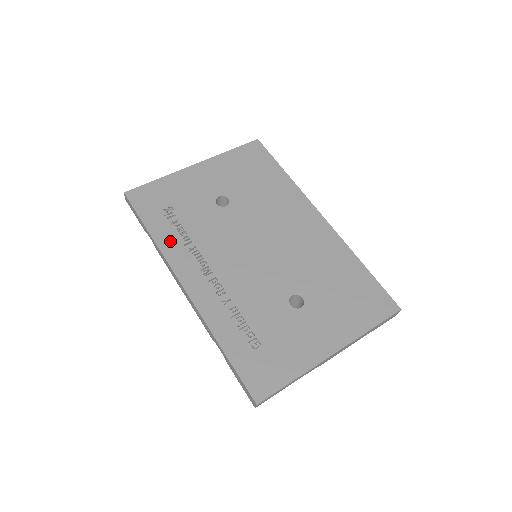
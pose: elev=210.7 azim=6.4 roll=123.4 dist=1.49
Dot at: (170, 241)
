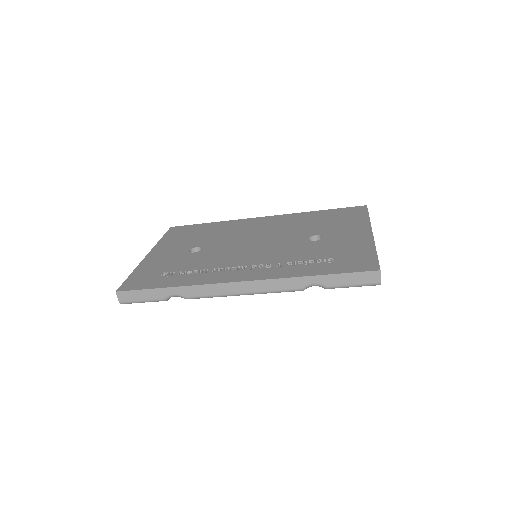
Dot at: (192, 279)
